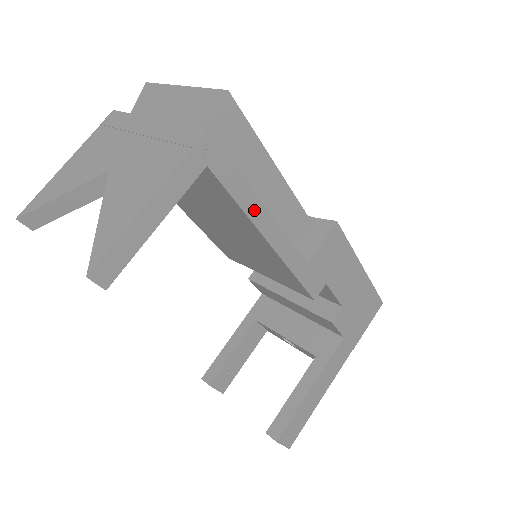
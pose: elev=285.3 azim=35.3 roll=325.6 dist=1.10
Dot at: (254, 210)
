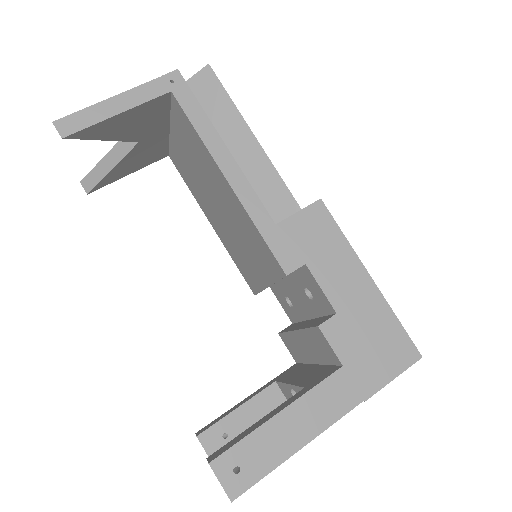
Dot at: (212, 142)
